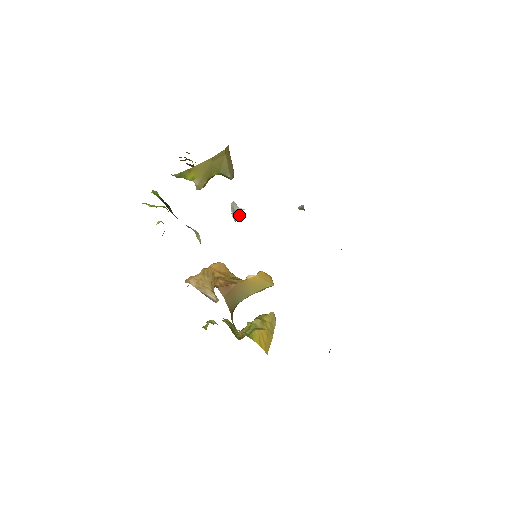
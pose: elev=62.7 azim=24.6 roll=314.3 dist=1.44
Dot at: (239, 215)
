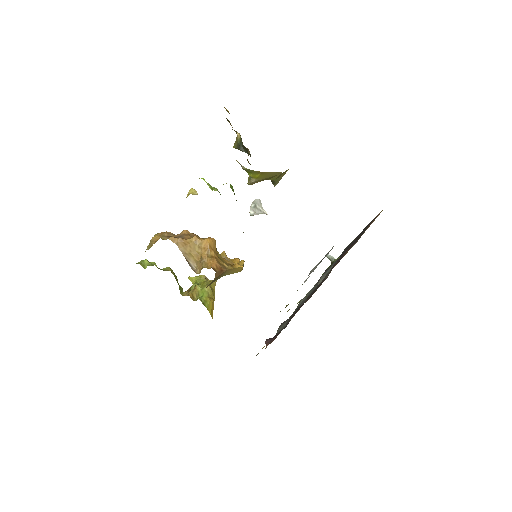
Dot at: (258, 214)
